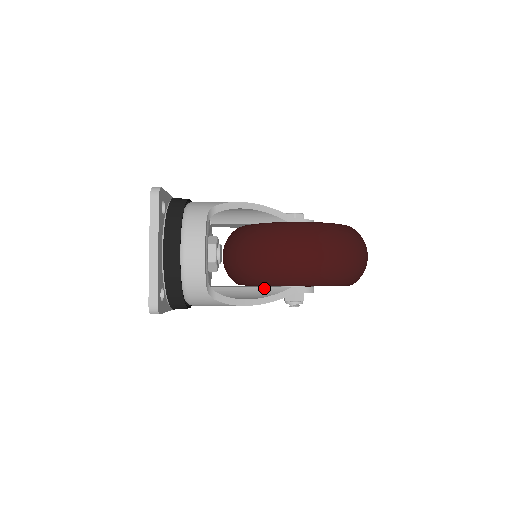
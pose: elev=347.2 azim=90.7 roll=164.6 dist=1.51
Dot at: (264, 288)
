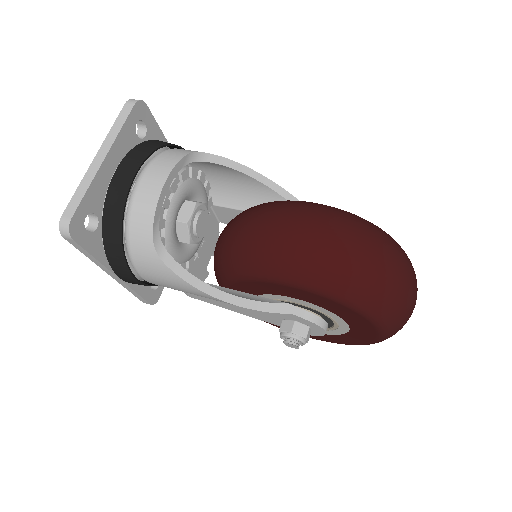
Dot at: (250, 294)
